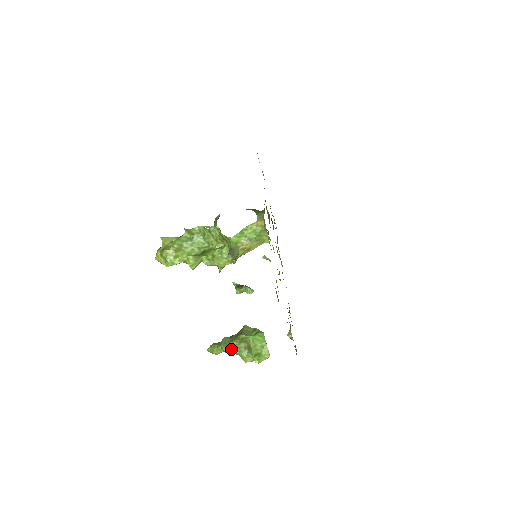
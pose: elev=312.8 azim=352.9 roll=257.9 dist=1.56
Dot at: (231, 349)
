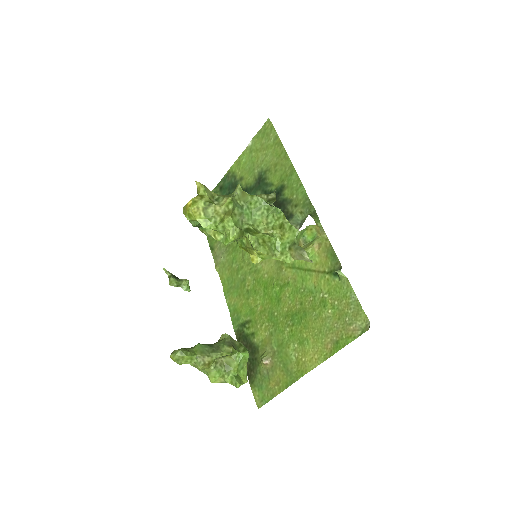
Dot at: (209, 362)
